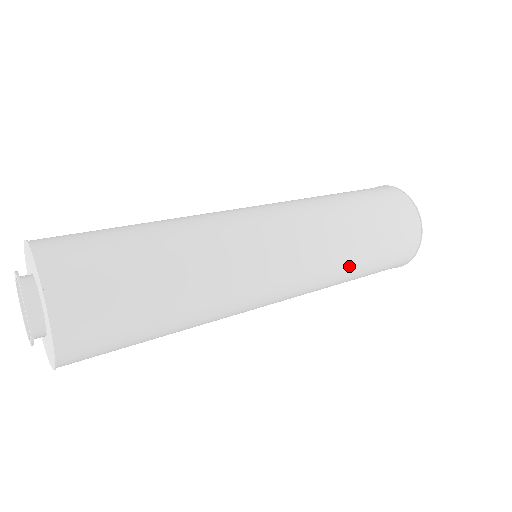
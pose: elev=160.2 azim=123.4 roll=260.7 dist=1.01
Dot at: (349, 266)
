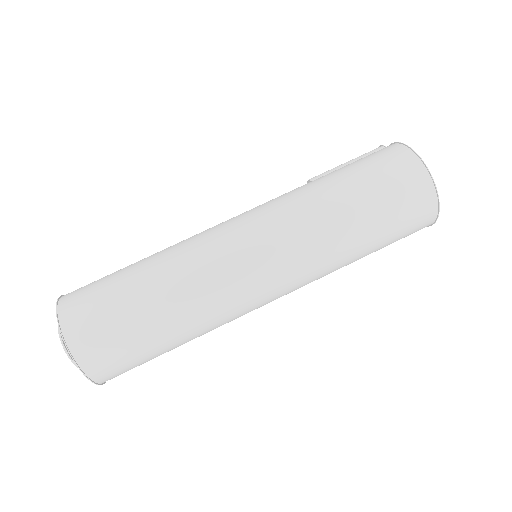
Dot at: occluded
